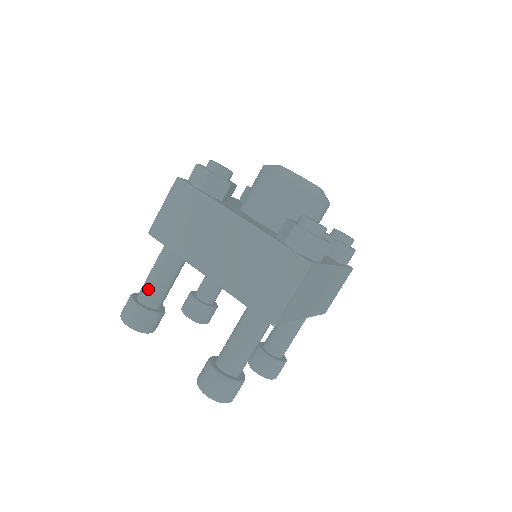
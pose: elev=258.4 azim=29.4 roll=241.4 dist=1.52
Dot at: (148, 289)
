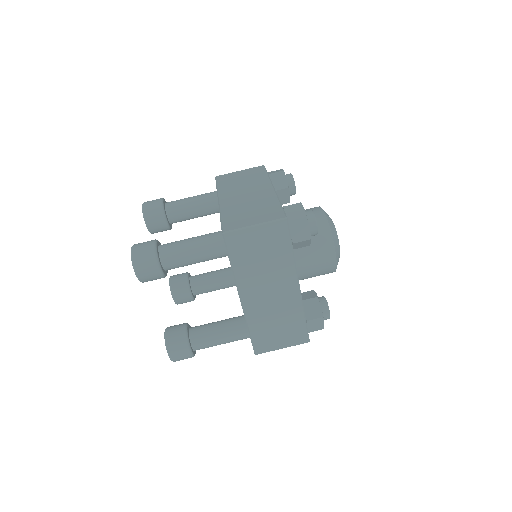
Dot at: (178, 201)
